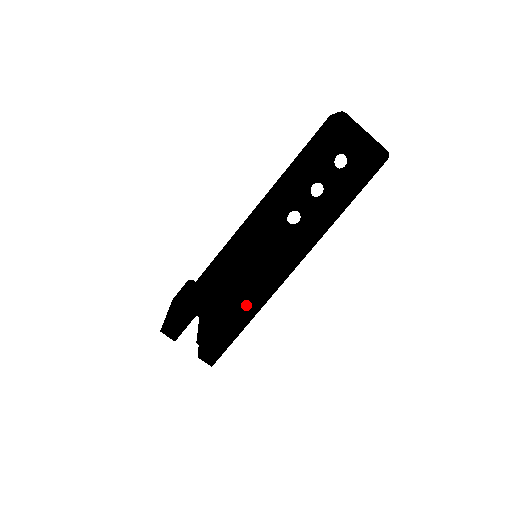
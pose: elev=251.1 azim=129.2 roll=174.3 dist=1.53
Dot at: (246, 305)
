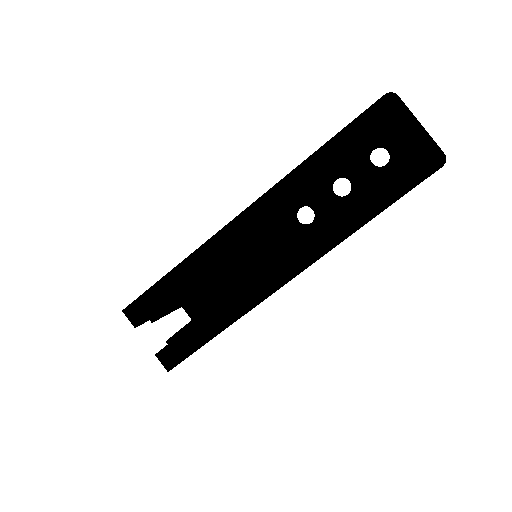
Dot at: (223, 308)
